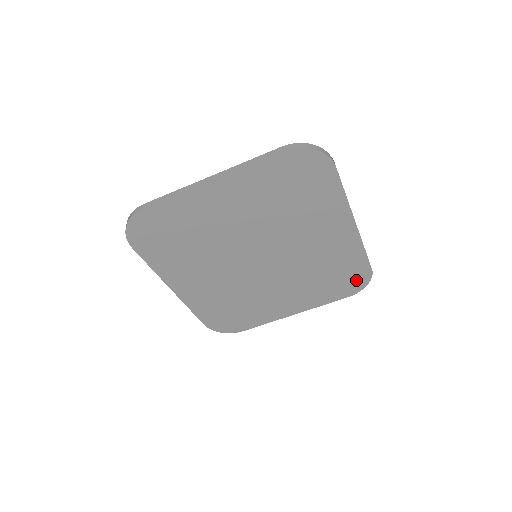
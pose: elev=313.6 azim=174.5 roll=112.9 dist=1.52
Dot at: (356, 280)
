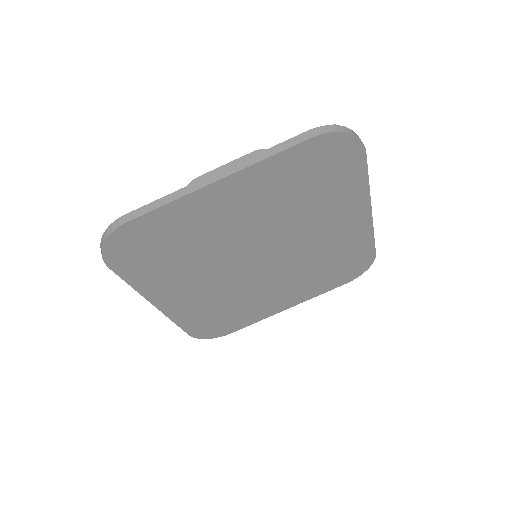
Dot at: (358, 266)
